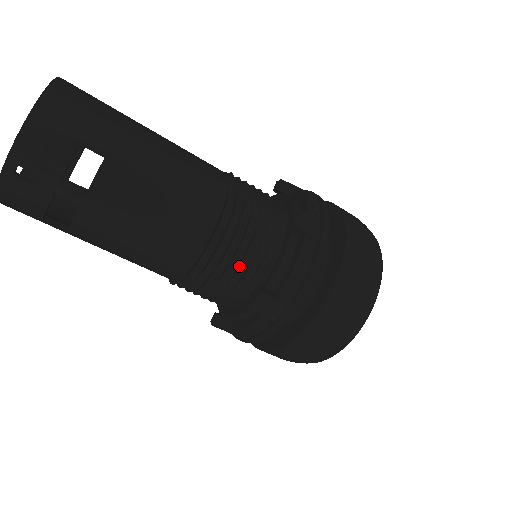
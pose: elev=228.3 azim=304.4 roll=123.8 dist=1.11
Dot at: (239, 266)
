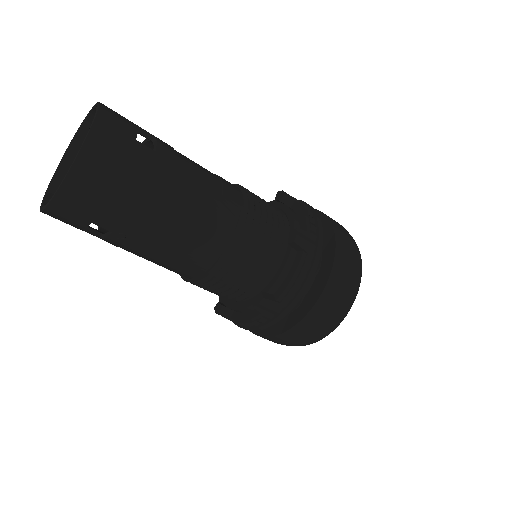
Dot at: occluded
